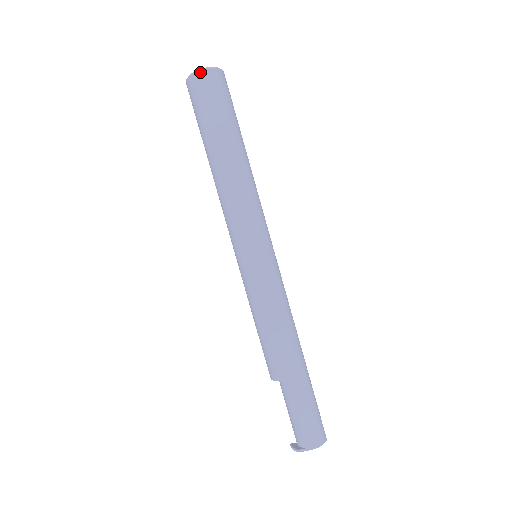
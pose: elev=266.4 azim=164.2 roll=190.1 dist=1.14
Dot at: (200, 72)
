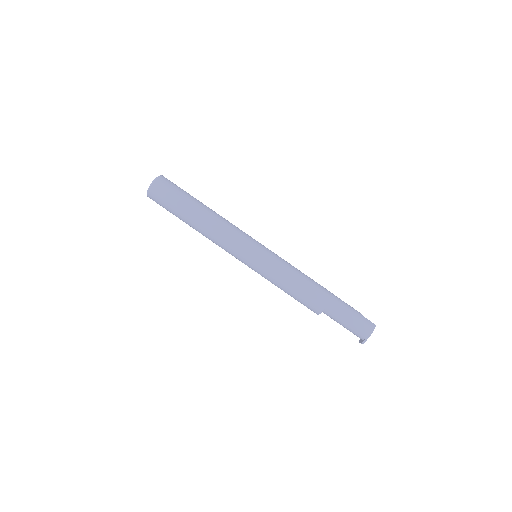
Dot at: (150, 189)
